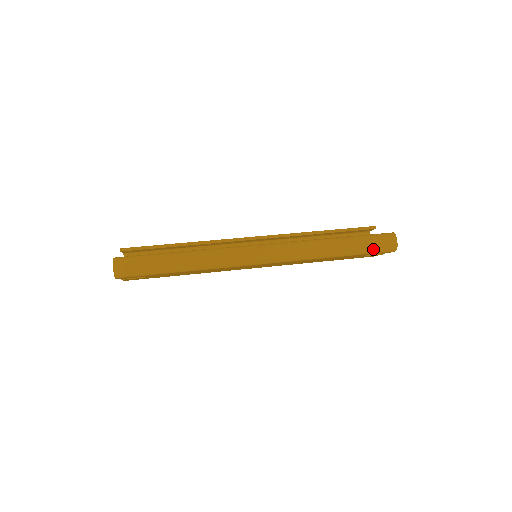
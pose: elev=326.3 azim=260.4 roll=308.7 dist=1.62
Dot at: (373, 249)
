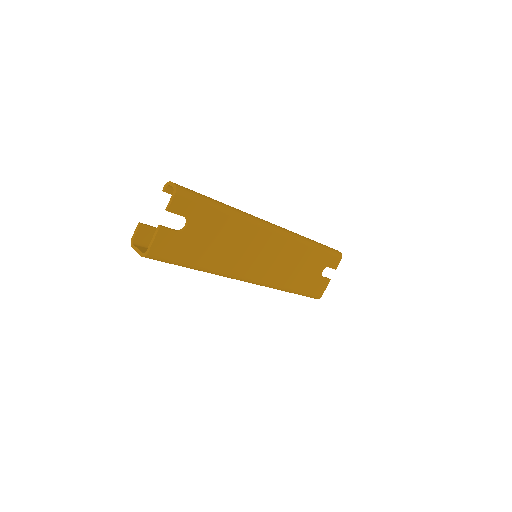
Dot at: (331, 249)
